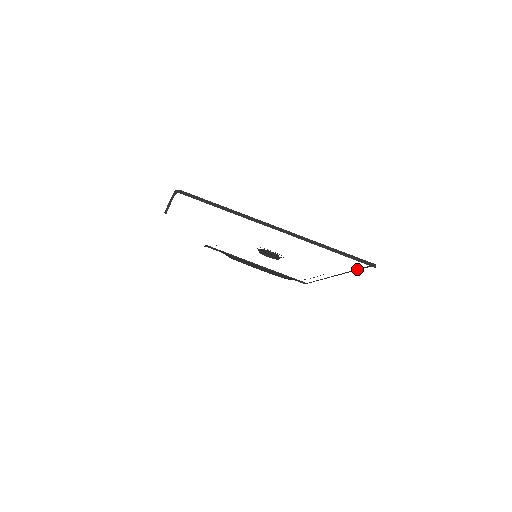
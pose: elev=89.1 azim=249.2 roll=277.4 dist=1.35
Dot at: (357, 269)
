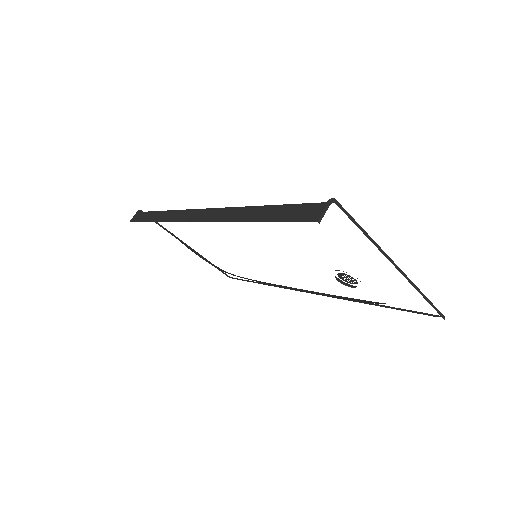
Dot at: (396, 308)
